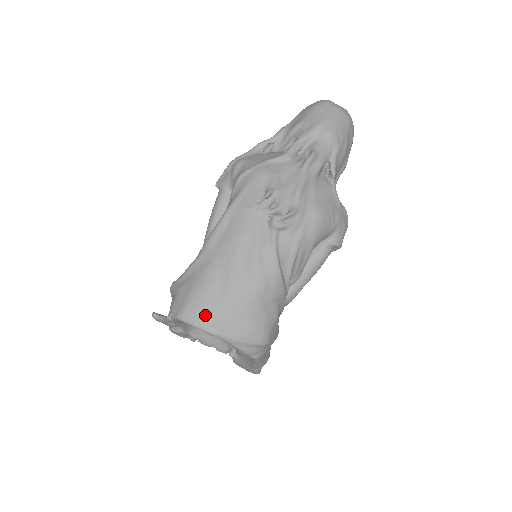
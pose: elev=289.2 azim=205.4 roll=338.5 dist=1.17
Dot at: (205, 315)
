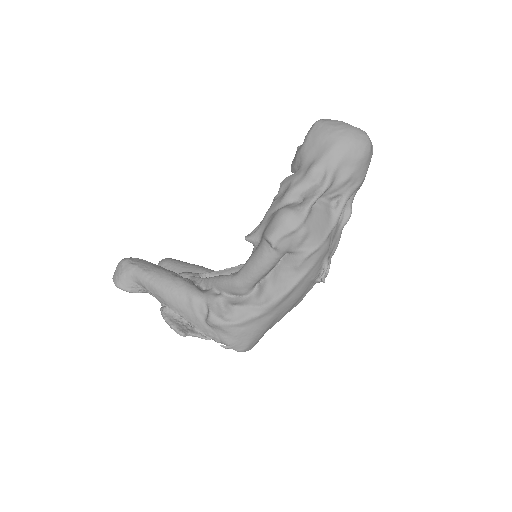
Dot at: occluded
